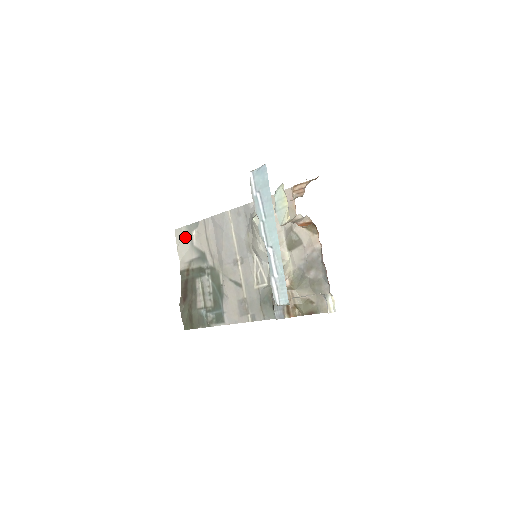
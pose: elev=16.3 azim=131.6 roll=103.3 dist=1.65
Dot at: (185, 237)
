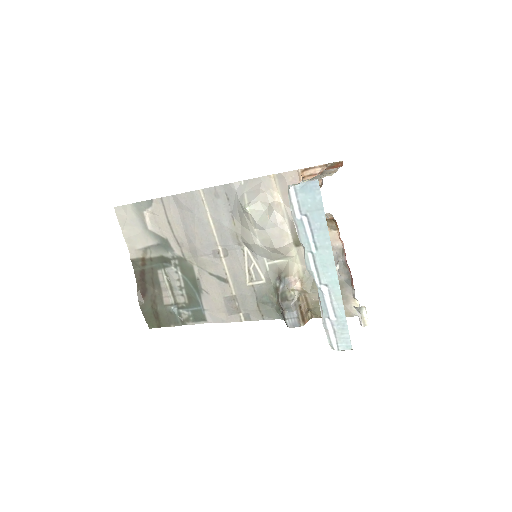
Dot at: (133, 218)
